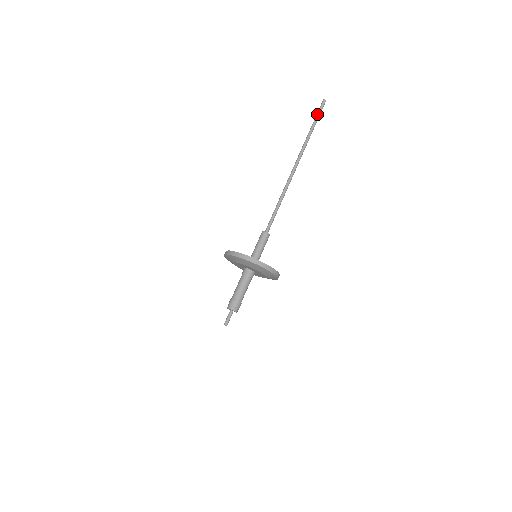
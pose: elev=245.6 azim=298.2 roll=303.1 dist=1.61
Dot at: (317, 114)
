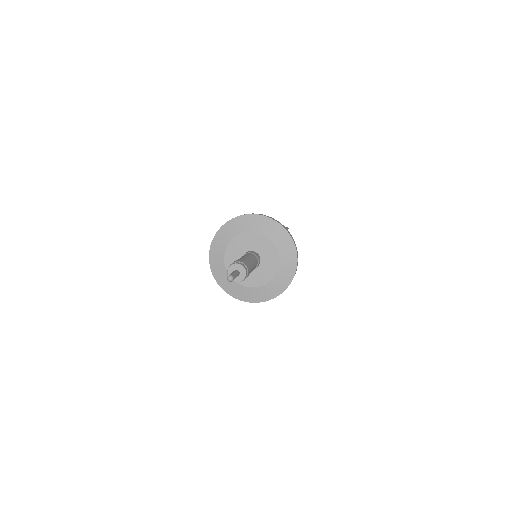
Dot at: occluded
